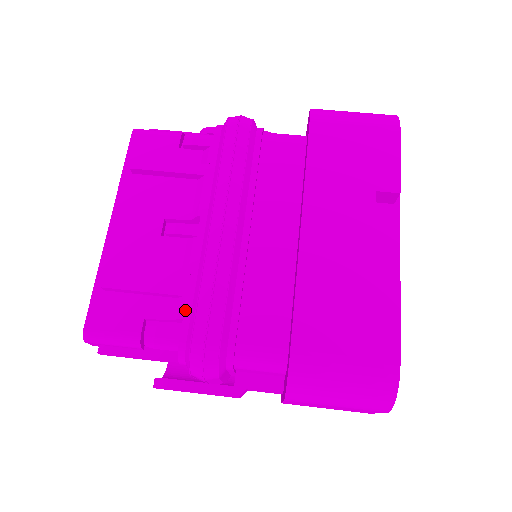
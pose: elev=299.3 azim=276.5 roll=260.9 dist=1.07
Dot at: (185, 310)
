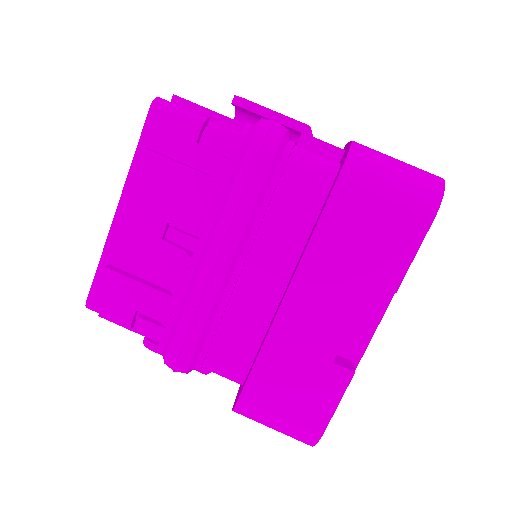
Dot at: (169, 320)
